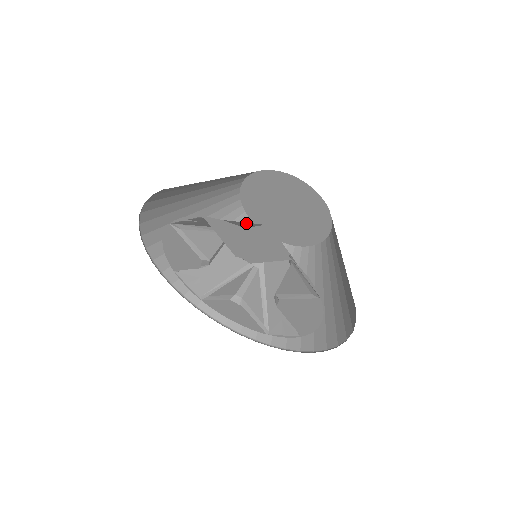
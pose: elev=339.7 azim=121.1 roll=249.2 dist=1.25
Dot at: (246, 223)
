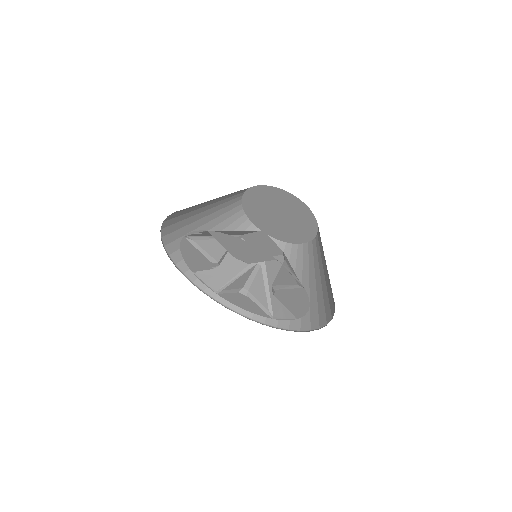
Dot at: (244, 231)
